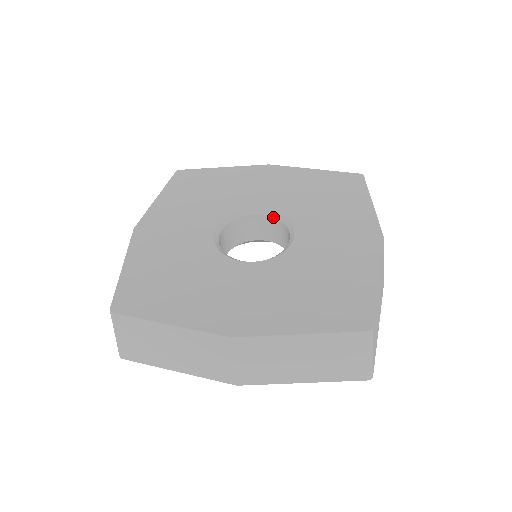
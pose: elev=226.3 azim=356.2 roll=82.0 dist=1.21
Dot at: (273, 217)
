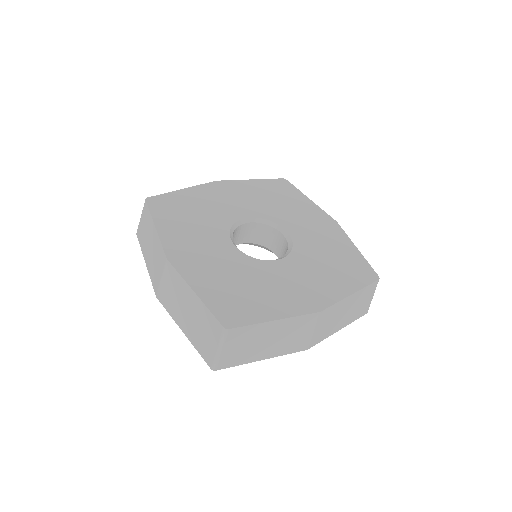
Dot at: (288, 244)
